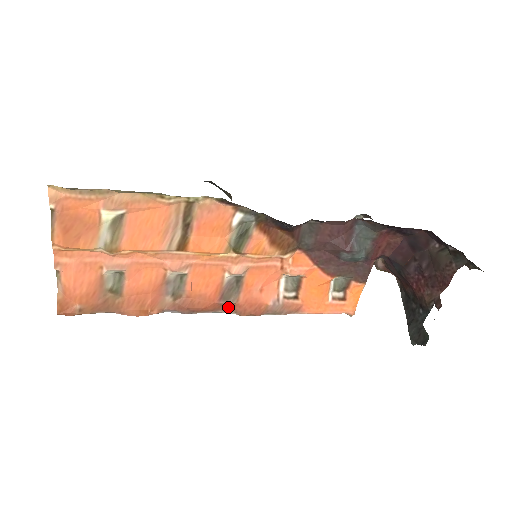
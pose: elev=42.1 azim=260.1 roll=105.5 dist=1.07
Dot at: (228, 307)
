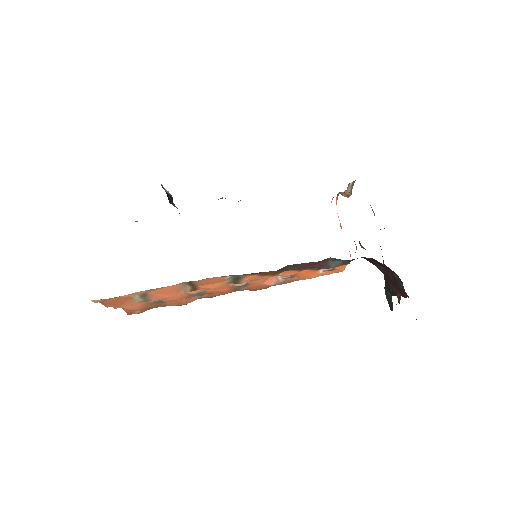
Dot at: occluded
